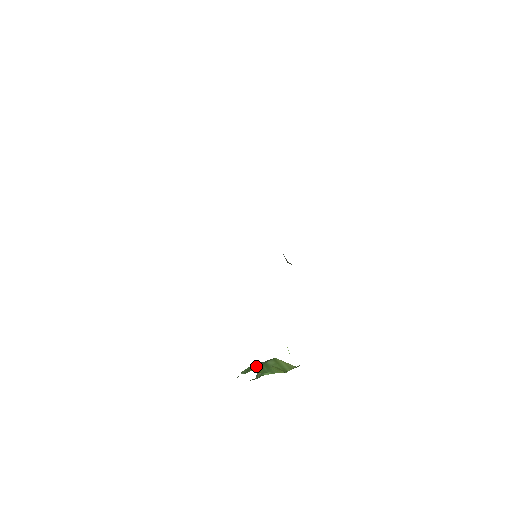
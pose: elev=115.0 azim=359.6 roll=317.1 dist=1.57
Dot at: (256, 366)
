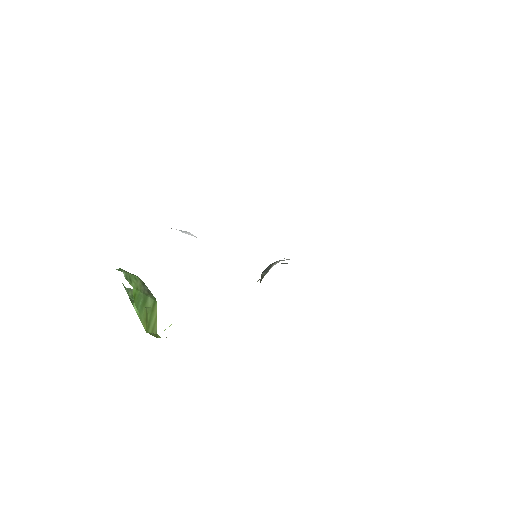
Dot at: (139, 287)
